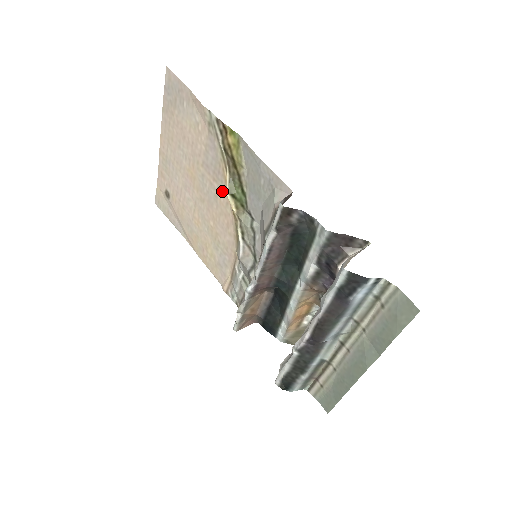
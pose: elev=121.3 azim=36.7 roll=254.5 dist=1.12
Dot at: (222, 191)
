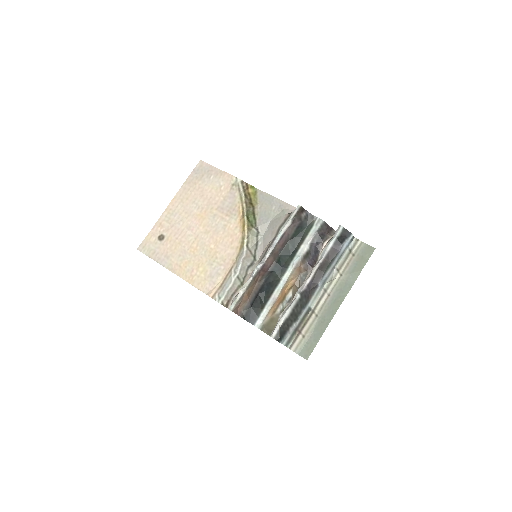
Dot at: (234, 220)
